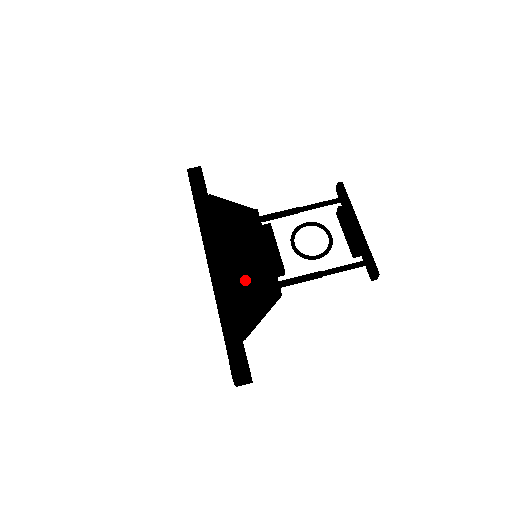
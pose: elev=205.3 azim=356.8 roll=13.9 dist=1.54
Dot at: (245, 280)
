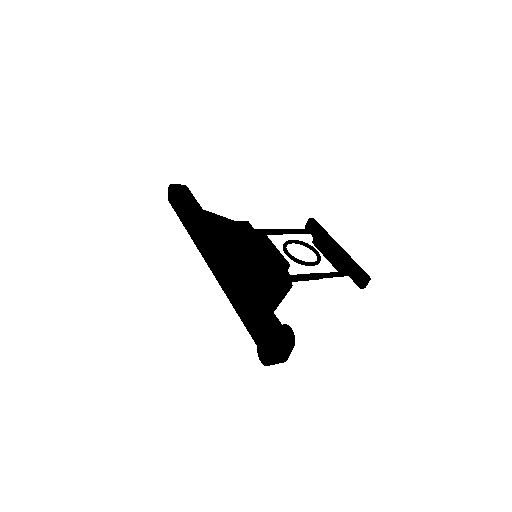
Dot at: (257, 267)
